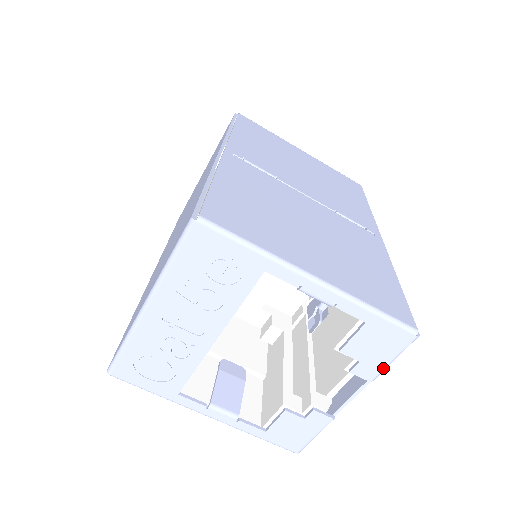
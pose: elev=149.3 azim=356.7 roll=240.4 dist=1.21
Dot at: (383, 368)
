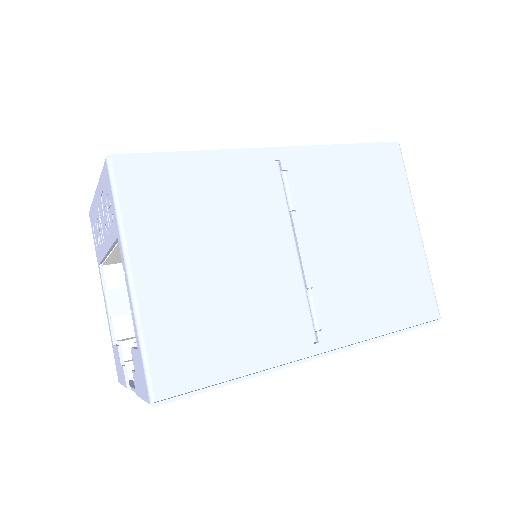
Dot at: (140, 396)
